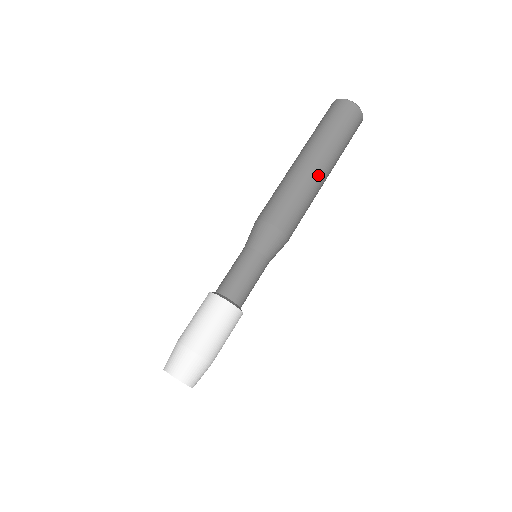
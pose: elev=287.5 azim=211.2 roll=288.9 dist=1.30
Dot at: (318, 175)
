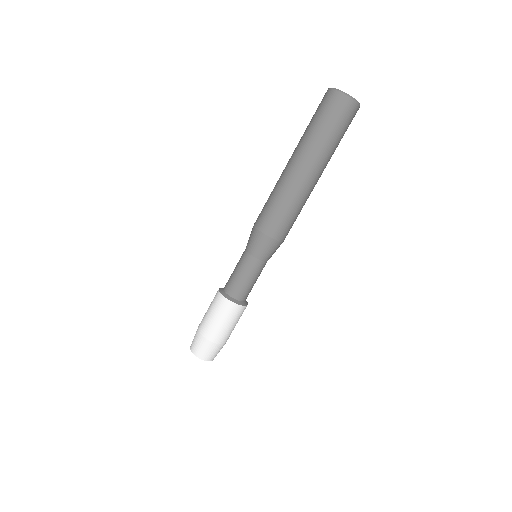
Dot at: (298, 175)
